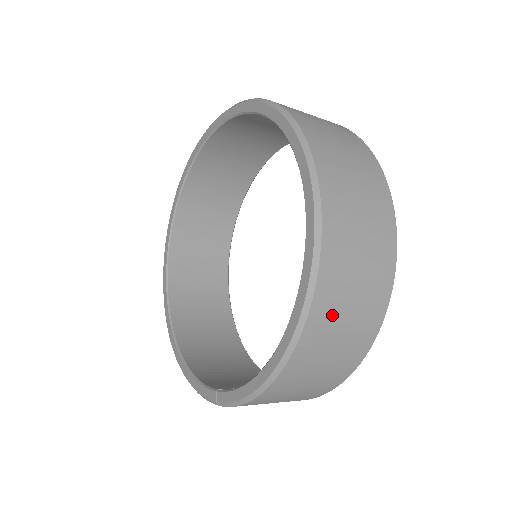
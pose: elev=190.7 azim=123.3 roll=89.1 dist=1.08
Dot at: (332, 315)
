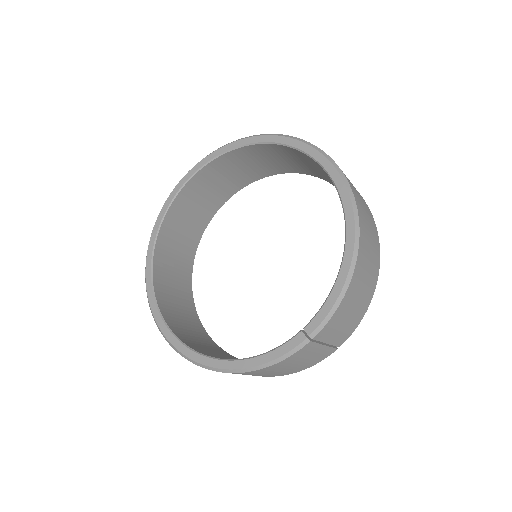
Dot at: (362, 211)
